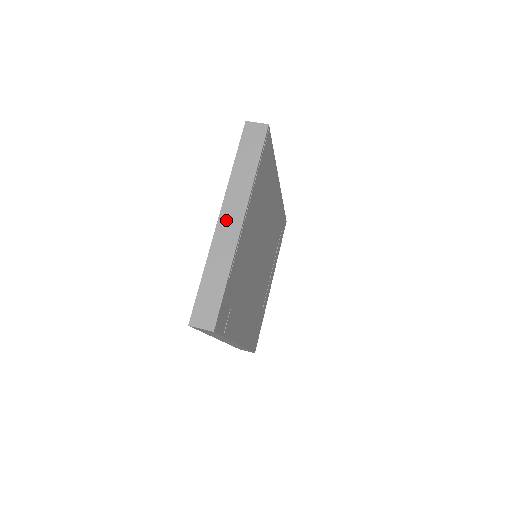
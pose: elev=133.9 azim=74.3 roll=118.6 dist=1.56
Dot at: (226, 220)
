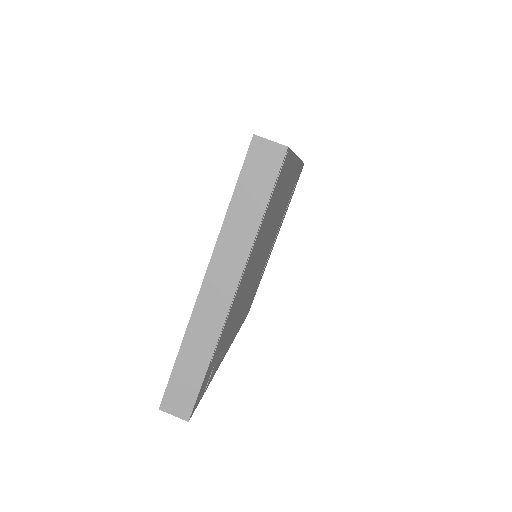
Dot at: (212, 288)
